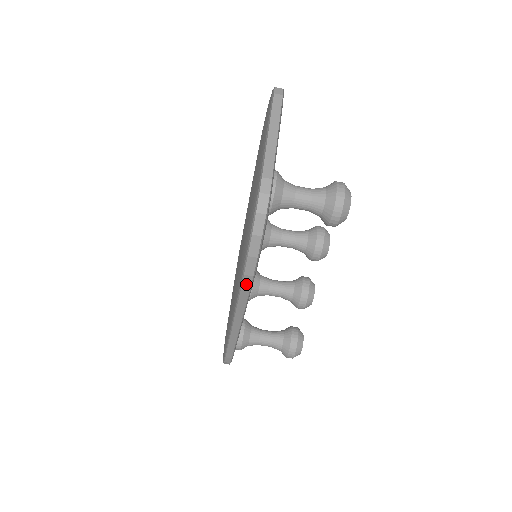
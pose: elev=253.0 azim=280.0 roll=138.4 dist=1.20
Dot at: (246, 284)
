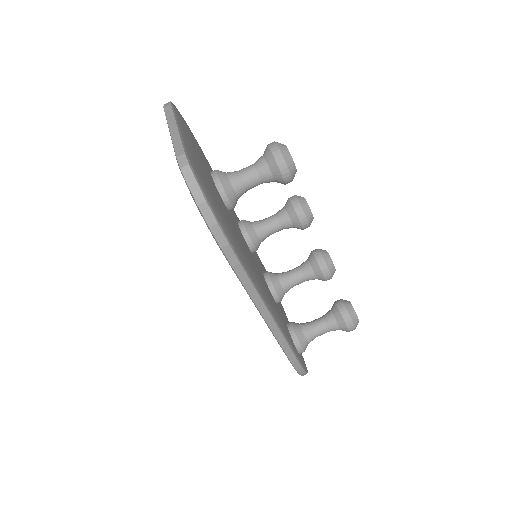
Dot at: (231, 258)
